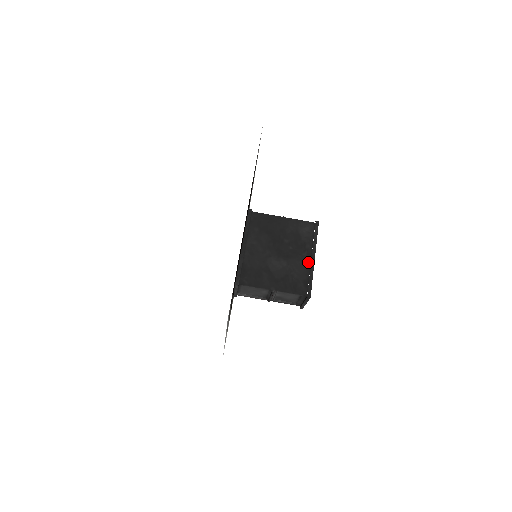
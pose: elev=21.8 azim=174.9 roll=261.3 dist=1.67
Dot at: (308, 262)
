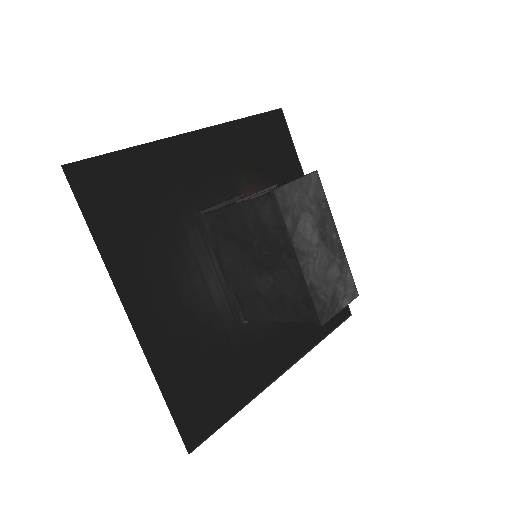
Dot at: (294, 268)
